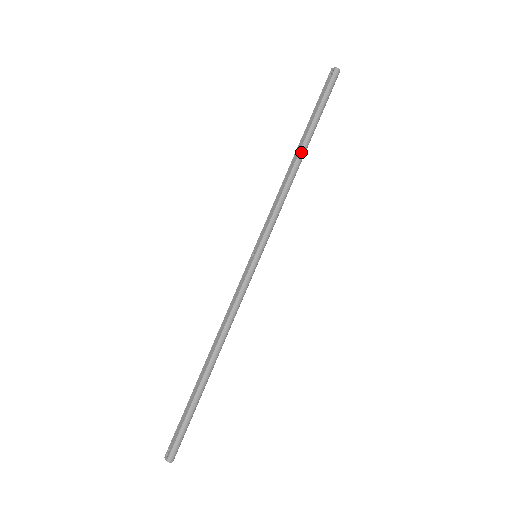
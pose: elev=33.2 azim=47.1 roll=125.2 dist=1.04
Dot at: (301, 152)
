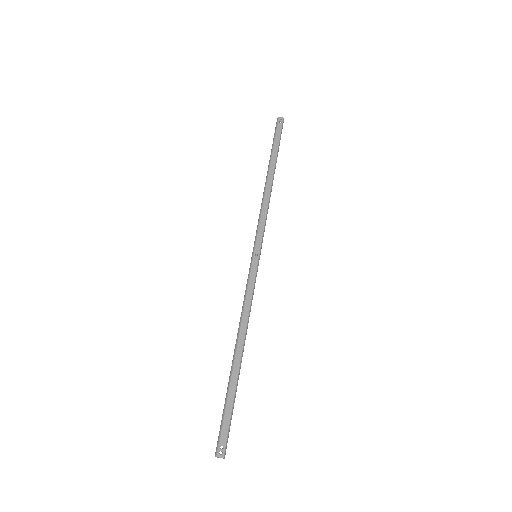
Dot at: occluded
